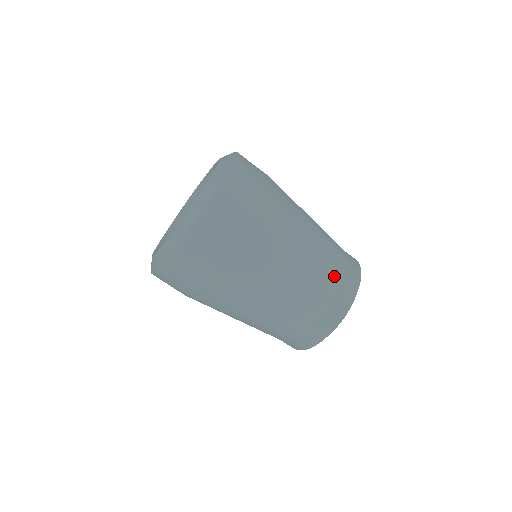
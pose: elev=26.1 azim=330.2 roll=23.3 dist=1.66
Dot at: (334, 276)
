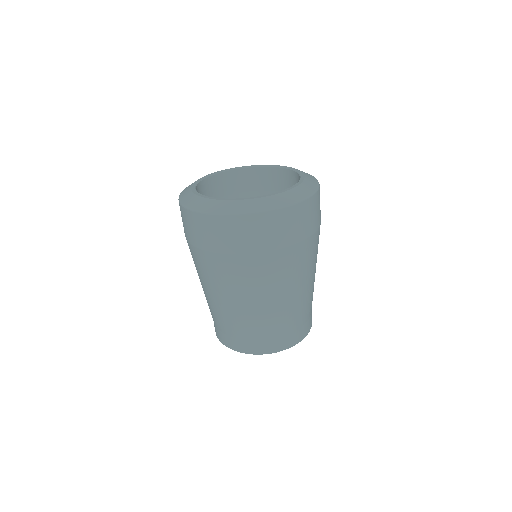
Dot at: (303, 318)
